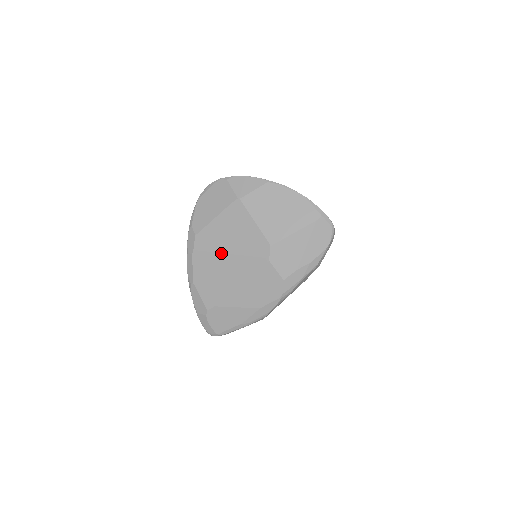
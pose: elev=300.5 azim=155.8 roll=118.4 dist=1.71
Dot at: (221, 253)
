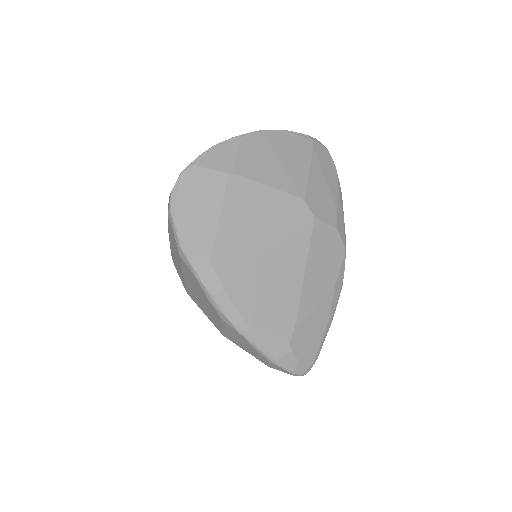
Dot at: (258, 255)
